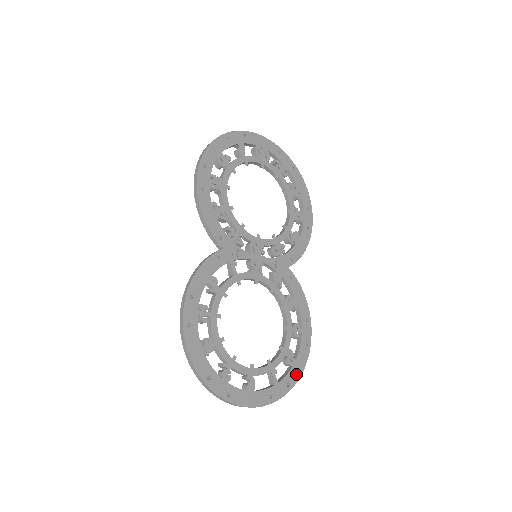
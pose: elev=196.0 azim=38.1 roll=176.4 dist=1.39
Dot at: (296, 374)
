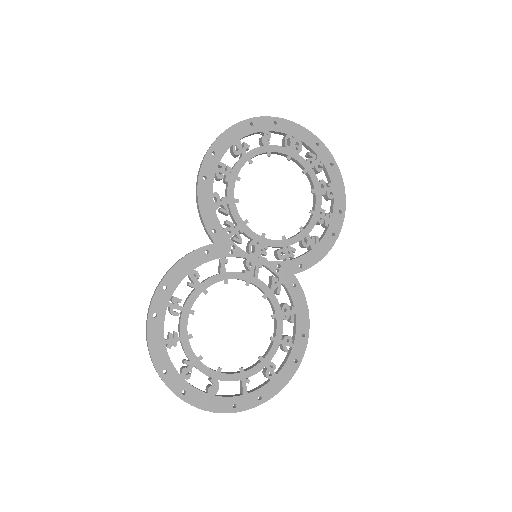
Dot at: (273, 389)
